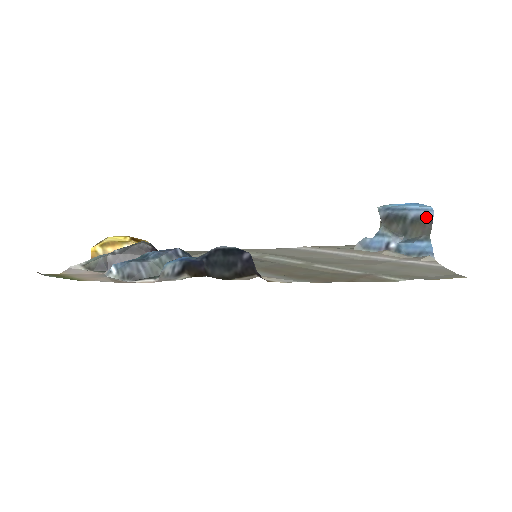
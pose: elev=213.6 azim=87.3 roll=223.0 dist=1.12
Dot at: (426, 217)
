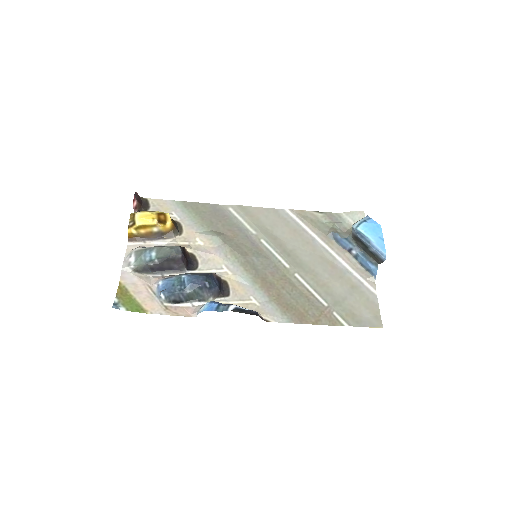
Dot at: (380, 258)
